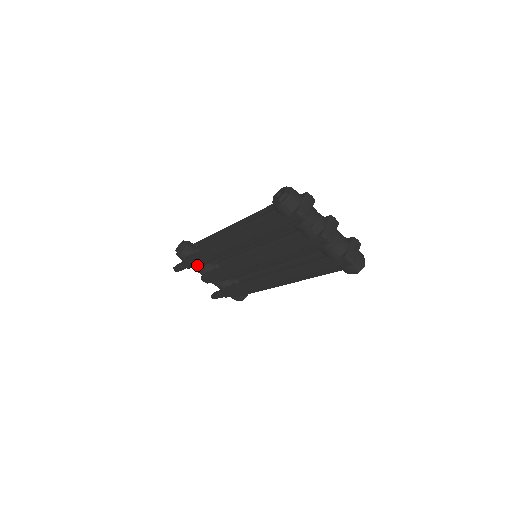
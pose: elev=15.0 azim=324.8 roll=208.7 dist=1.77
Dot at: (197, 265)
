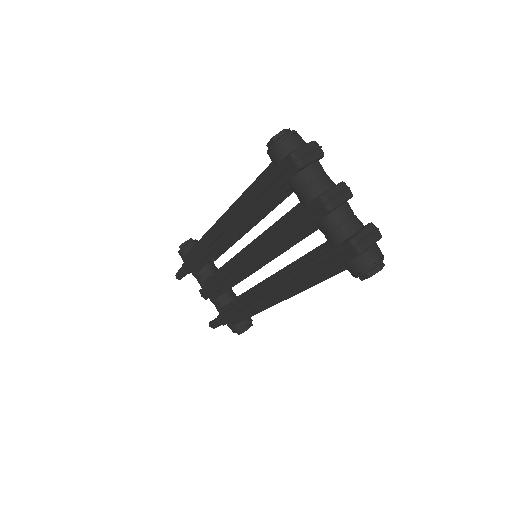
Dot at: (195, 267)
